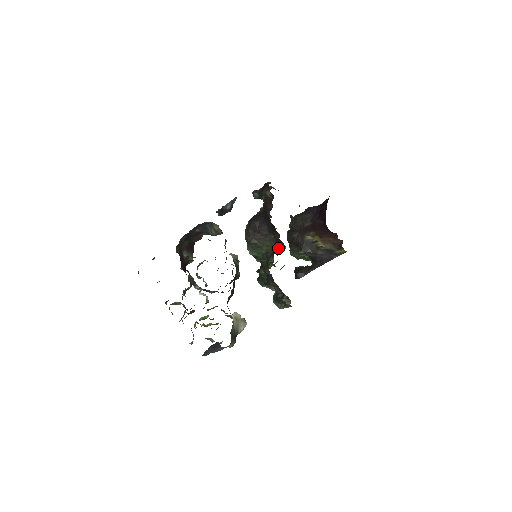
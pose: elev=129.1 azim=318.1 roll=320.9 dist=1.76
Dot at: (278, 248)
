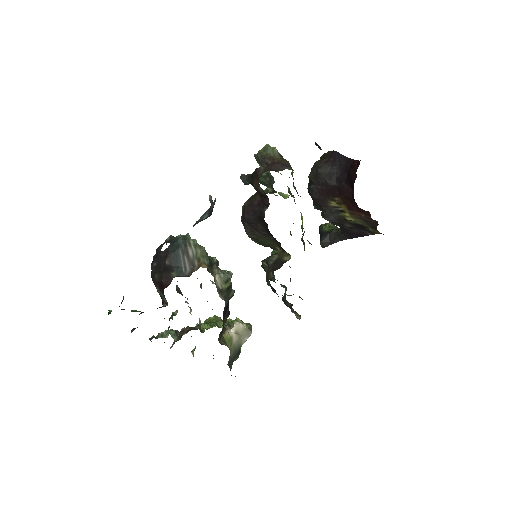
Dot at: (282, 254)
